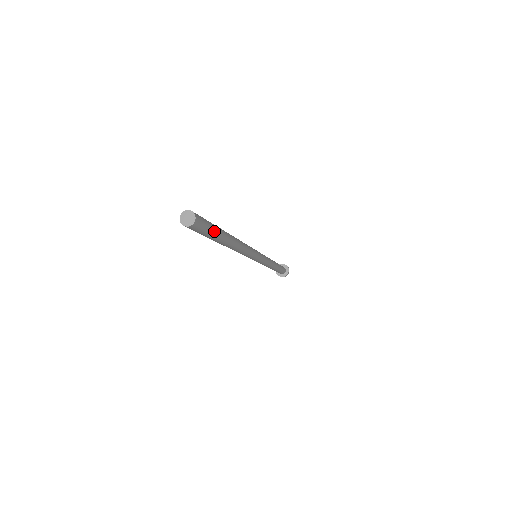
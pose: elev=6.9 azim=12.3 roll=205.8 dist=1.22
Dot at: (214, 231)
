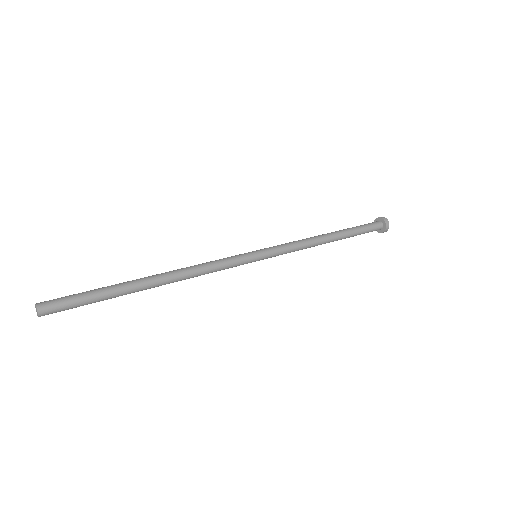
Dot at: (91, 300)
